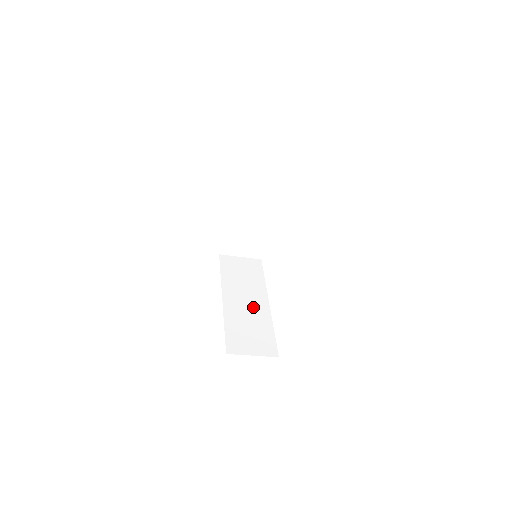
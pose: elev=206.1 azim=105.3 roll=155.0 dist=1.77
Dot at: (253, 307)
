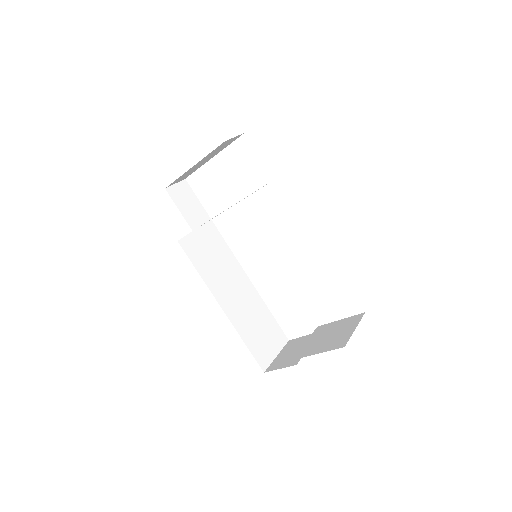
Dot at: (246, 298)
